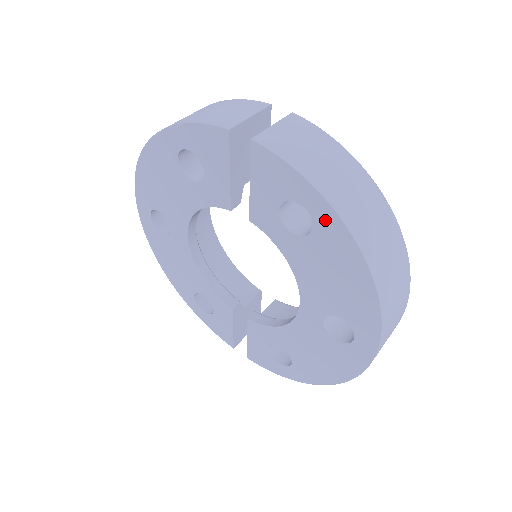
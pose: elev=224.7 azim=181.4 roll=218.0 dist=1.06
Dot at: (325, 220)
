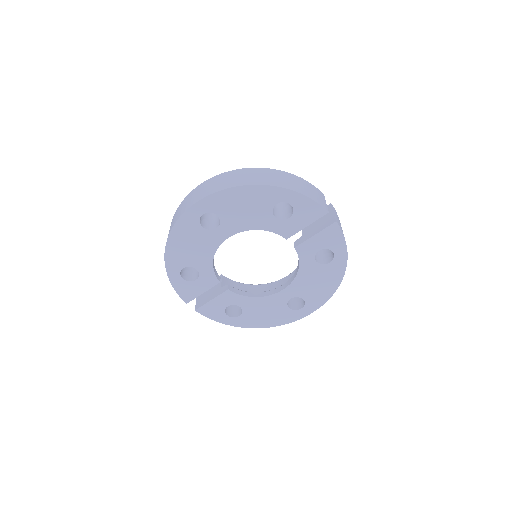
Dot at: (339, 262)
